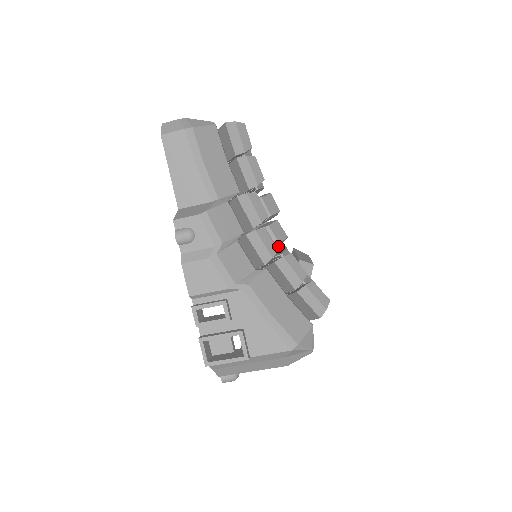
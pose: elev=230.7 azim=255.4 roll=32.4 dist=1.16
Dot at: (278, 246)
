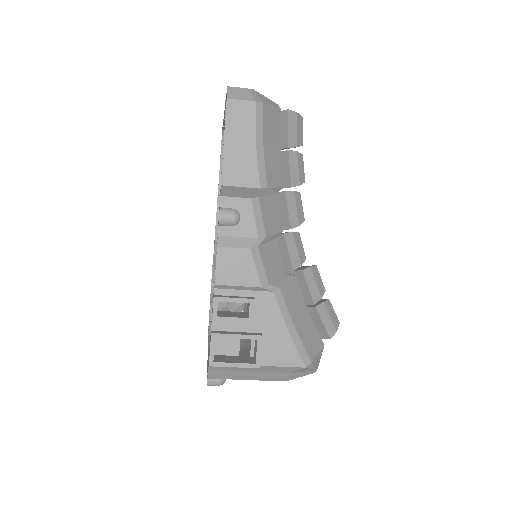
Dot at: occluded
